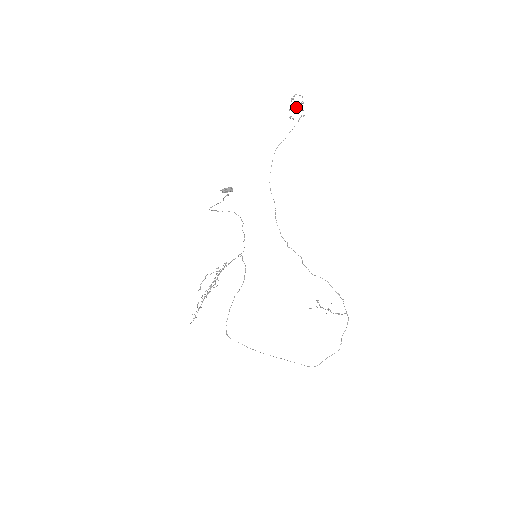
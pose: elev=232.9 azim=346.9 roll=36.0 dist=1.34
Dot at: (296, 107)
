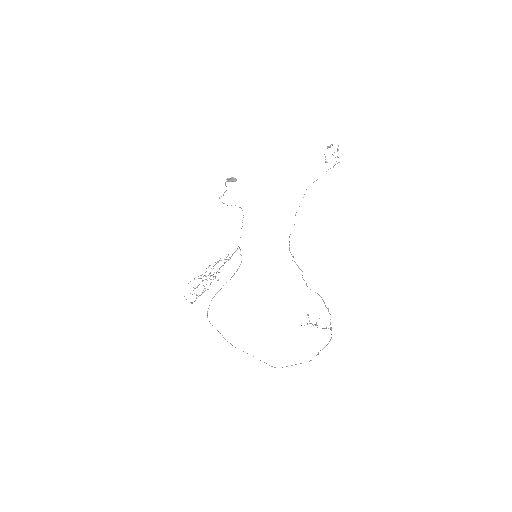
Dot at: (332, 154)
